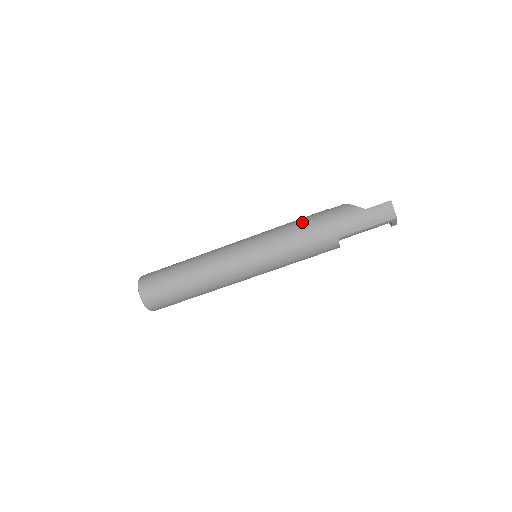
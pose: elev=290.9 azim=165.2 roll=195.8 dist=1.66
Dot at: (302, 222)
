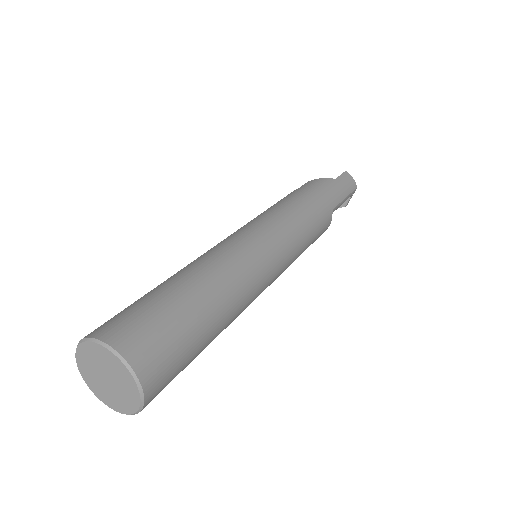
Dot at: (291, 198)
